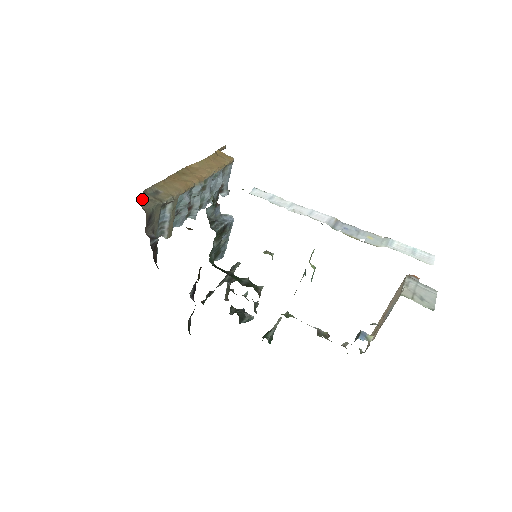
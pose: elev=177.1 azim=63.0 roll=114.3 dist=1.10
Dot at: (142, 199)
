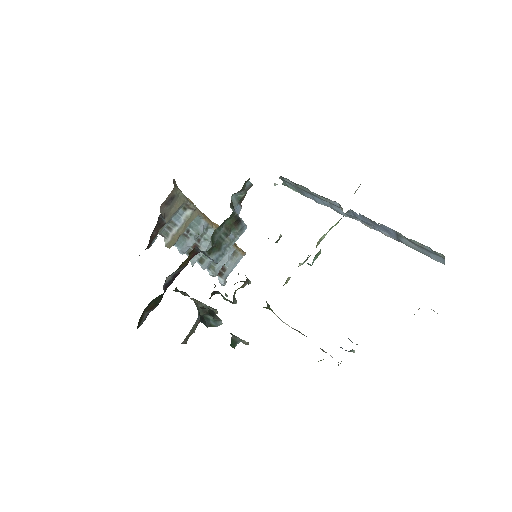
Dot at: (175, 183)
